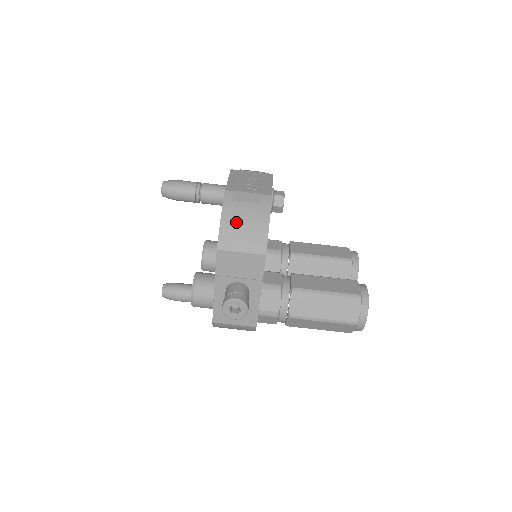
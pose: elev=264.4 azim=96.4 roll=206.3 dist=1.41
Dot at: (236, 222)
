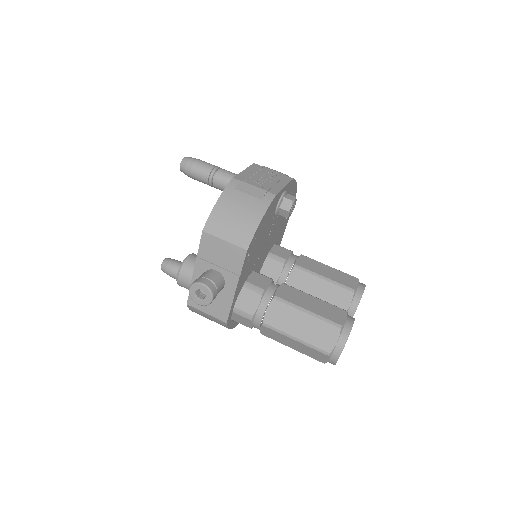
Dot at: (229, 210)
